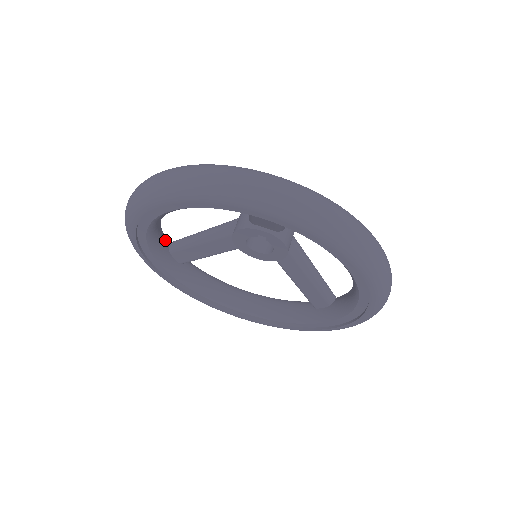
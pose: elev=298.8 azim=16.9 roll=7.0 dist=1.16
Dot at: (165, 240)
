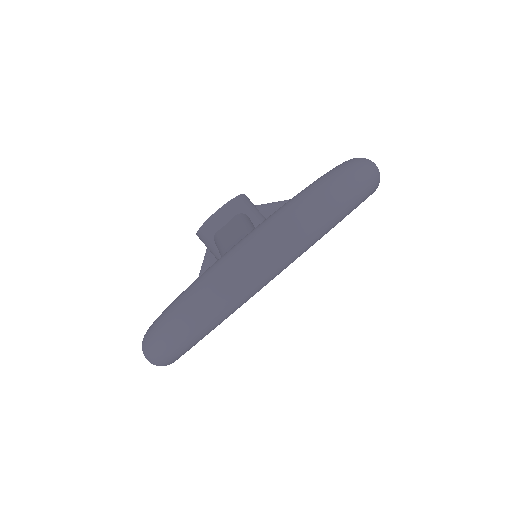
Dot at: occluded
